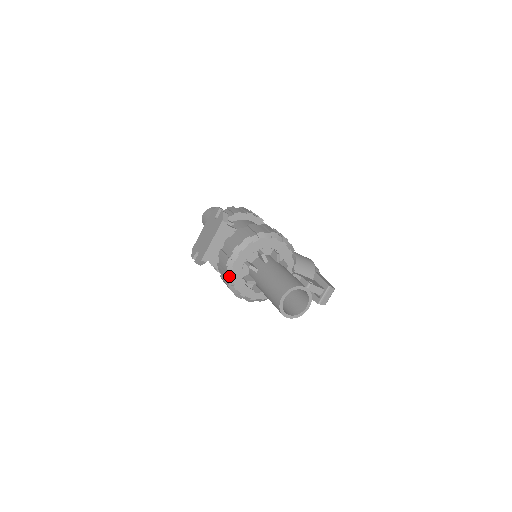
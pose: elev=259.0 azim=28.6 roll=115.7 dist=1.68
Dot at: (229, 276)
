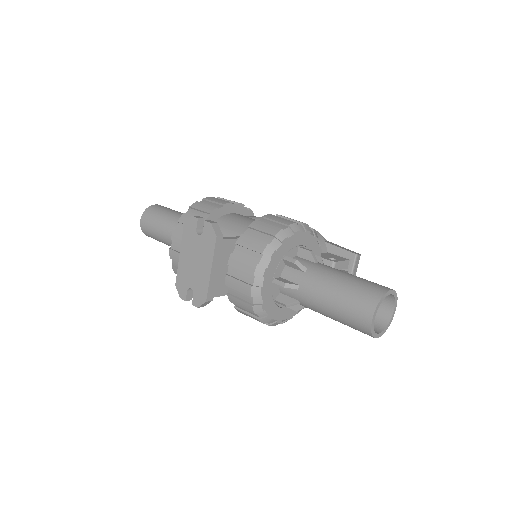
Dot at: (259, 308)
